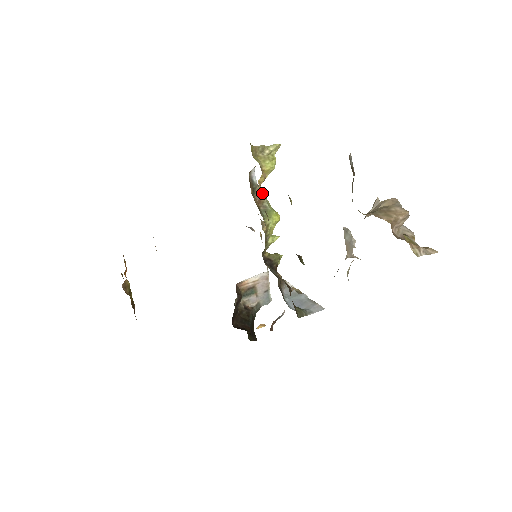
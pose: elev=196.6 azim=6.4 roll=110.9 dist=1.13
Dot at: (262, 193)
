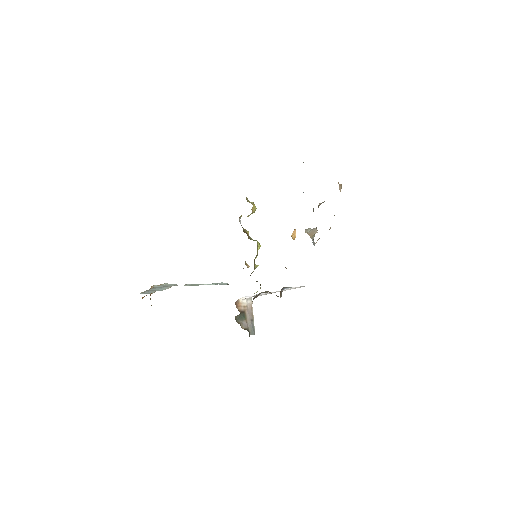
Dot at: (247, 232)
